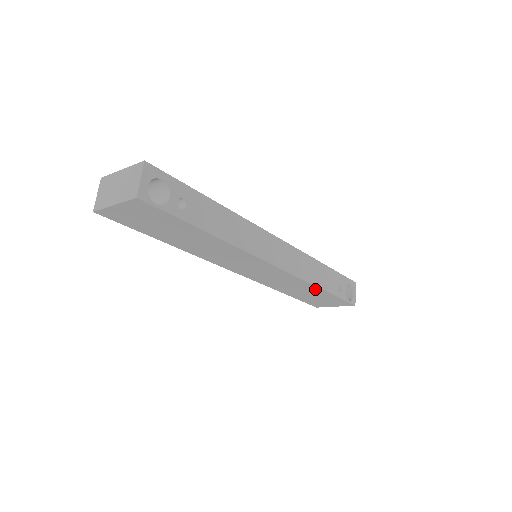
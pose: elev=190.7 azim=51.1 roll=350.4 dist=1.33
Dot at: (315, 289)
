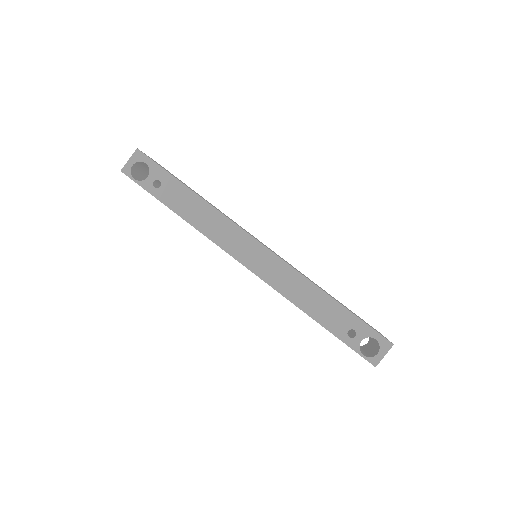
Dot at: occluded
